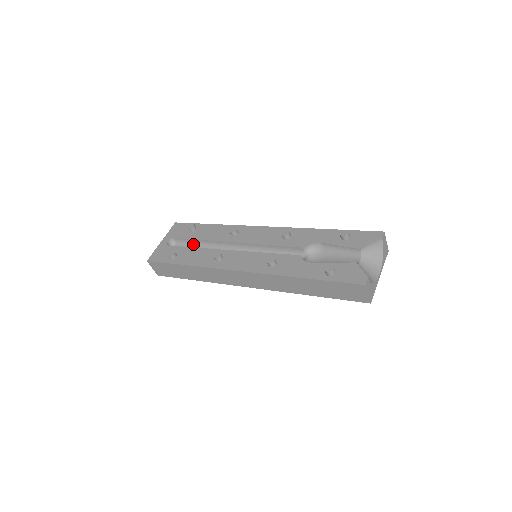
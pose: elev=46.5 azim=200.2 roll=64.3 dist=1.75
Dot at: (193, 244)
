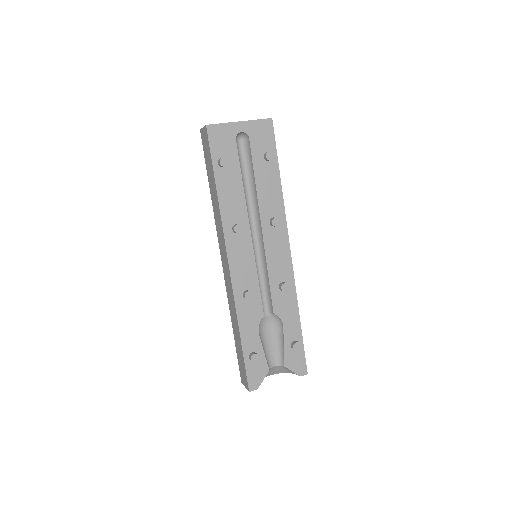
Dot at: (249, 168)
